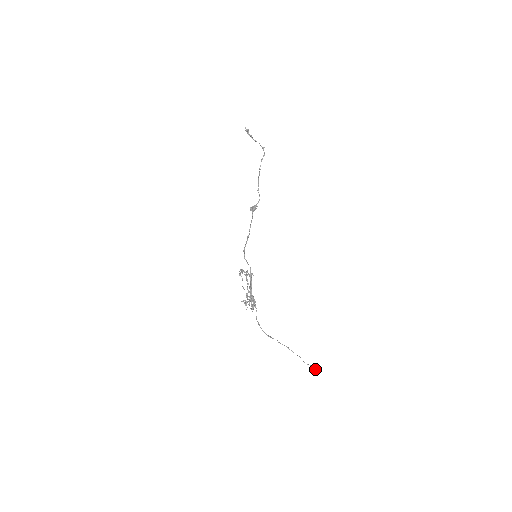
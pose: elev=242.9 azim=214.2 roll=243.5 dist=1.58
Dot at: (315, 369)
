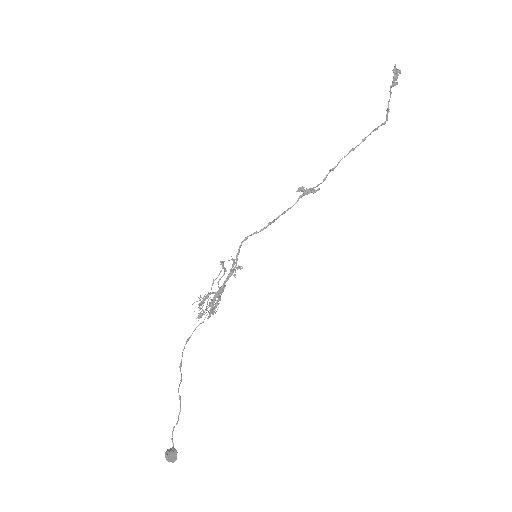
Dot at: (166, 456)
